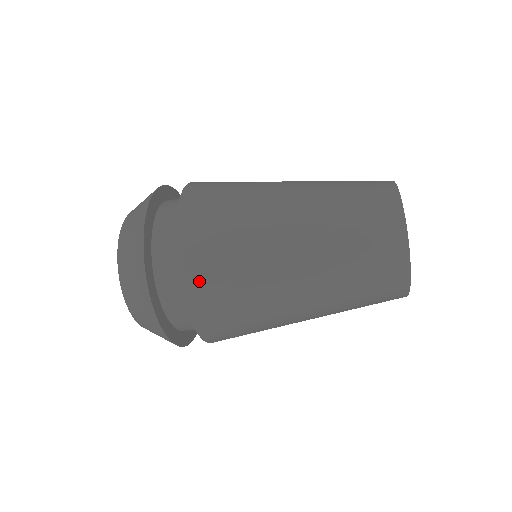
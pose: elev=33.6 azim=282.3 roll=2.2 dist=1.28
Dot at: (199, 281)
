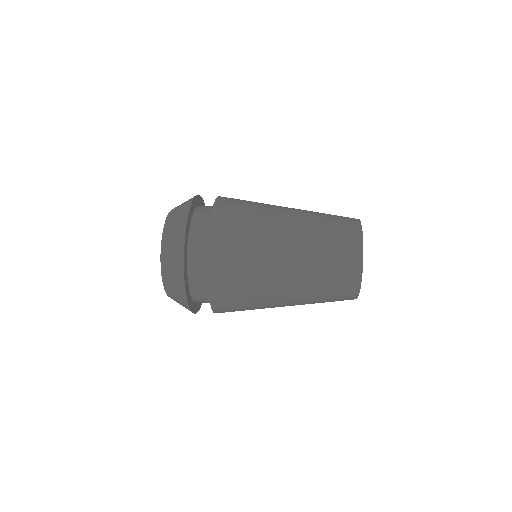
Dot at: (220, 277)
